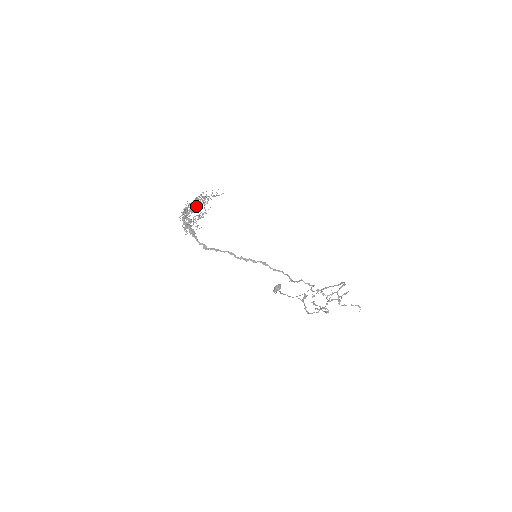
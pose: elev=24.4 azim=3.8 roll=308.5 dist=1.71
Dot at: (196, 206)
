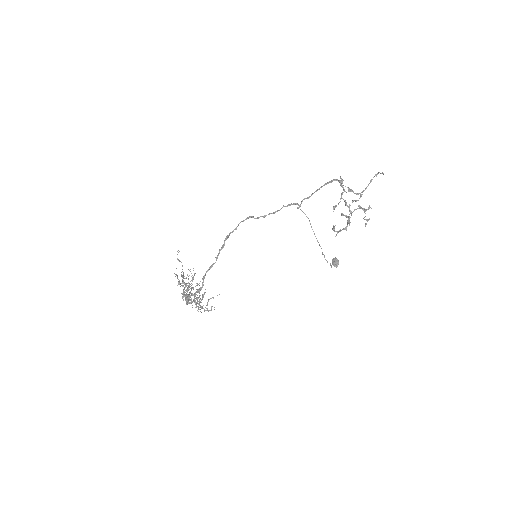
Dot at: (179, 284)
